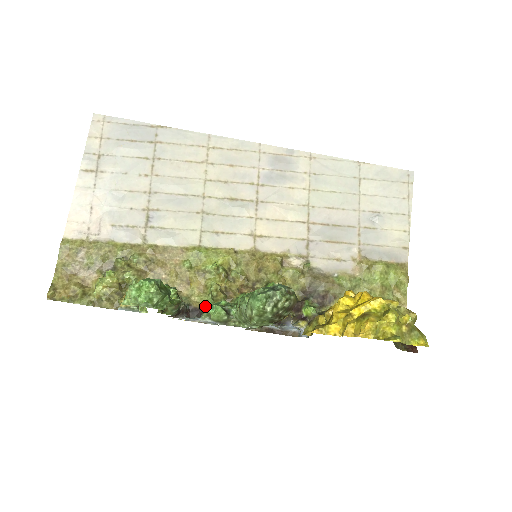
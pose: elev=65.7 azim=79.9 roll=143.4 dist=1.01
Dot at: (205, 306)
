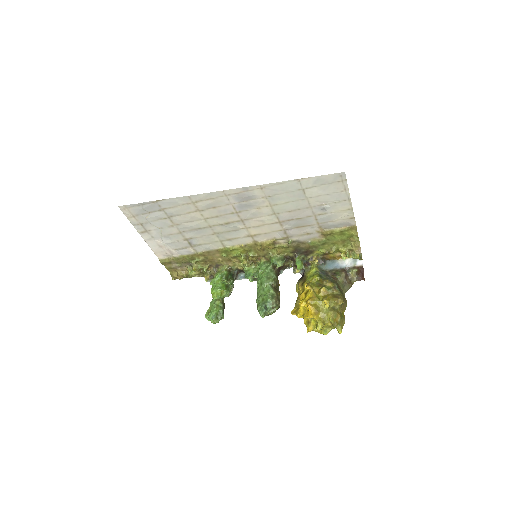
Dot at: (244, 270)
